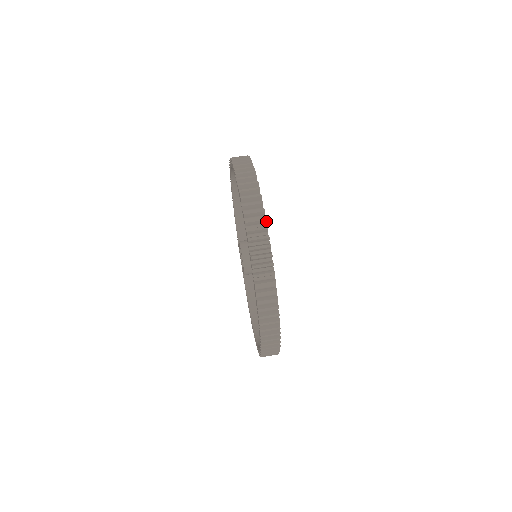
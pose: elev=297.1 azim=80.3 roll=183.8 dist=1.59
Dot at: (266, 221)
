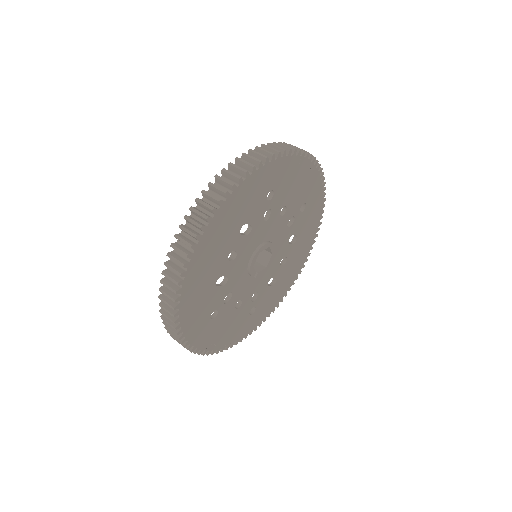
Dot at: (303, 153)
